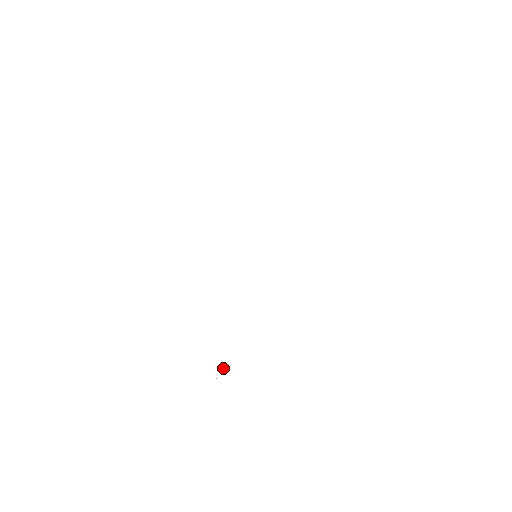
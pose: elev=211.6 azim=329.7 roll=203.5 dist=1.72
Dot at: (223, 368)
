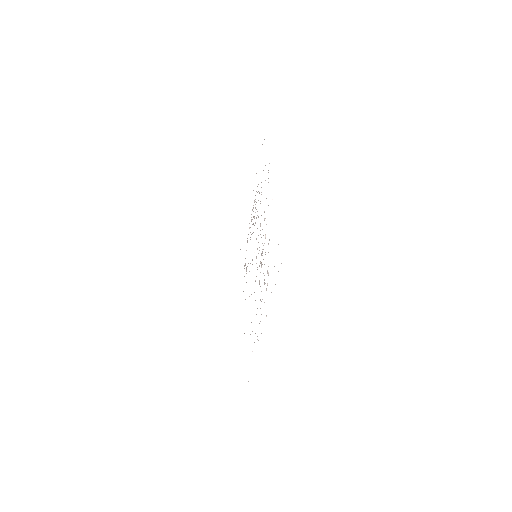
Dot at: occluded
